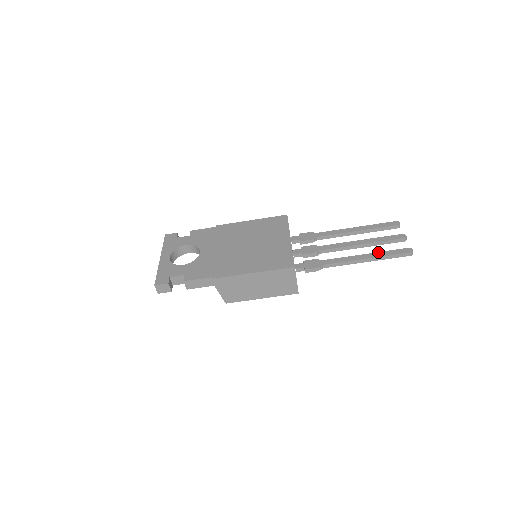
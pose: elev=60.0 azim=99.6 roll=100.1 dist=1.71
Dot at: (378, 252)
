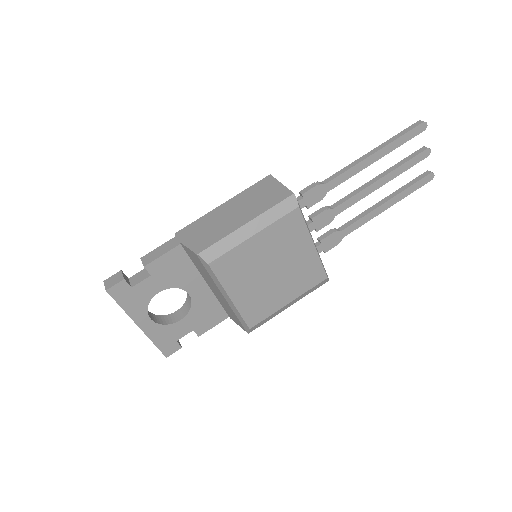
Dot at: occluded
